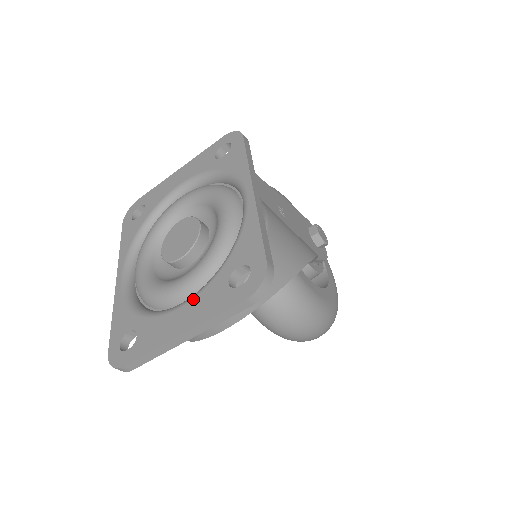
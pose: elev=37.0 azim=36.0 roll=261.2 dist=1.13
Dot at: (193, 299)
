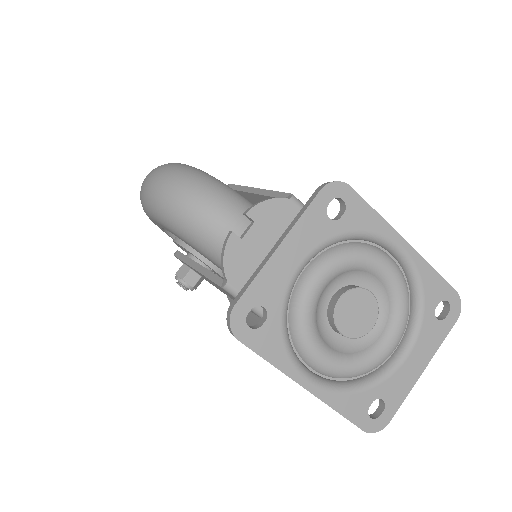
Dot at: (416, 345)
